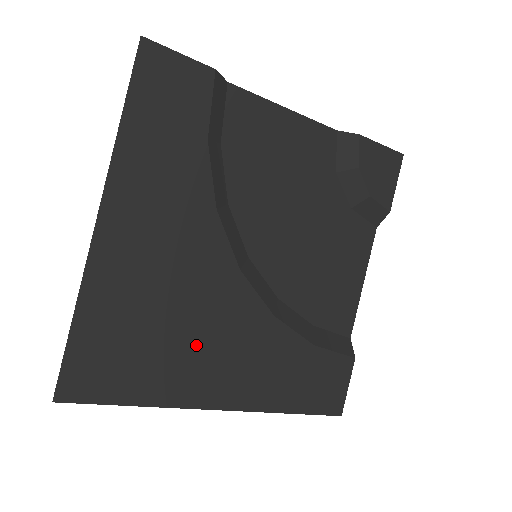
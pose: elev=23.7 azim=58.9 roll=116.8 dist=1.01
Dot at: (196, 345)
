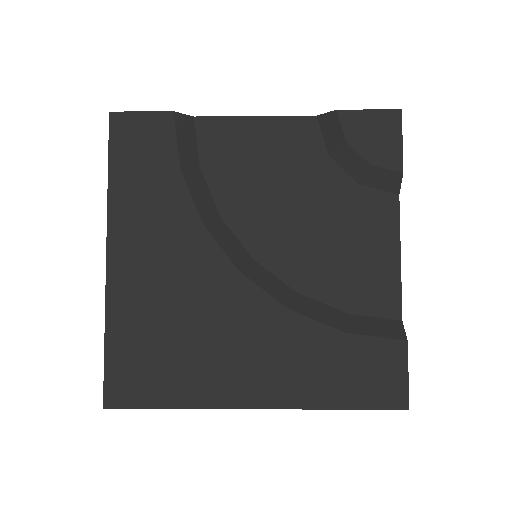
Dot at: (214, 348)
